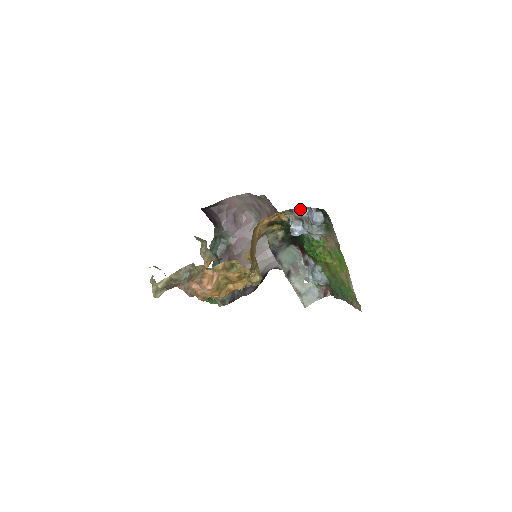
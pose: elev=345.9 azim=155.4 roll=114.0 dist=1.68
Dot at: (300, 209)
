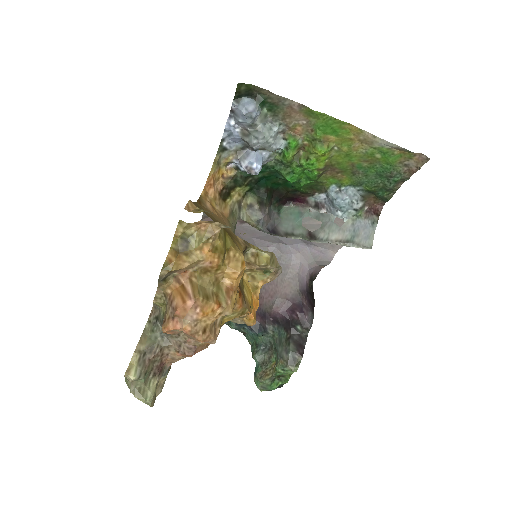
Dot at: (225, 130)
